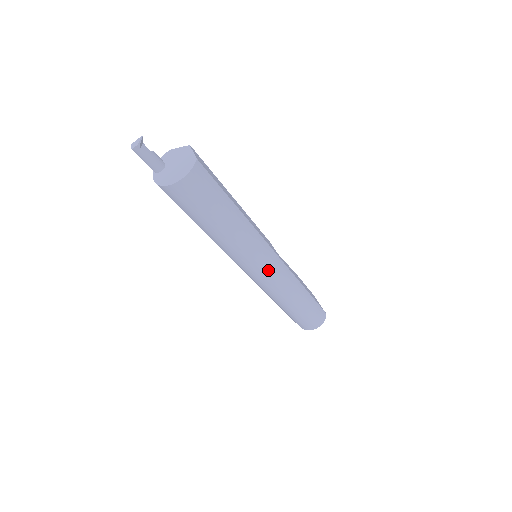
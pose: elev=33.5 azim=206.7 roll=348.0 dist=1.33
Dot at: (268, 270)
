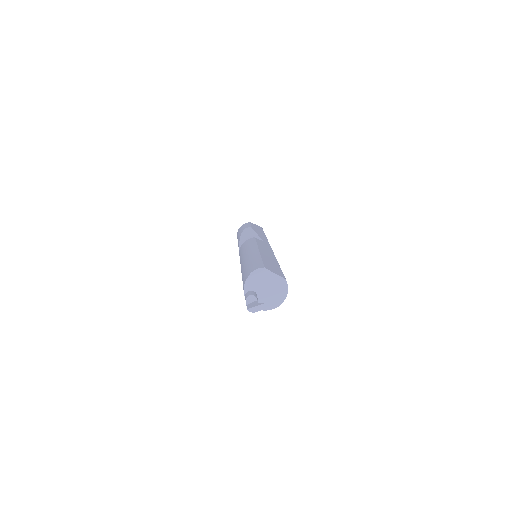
Dot at: occluded
